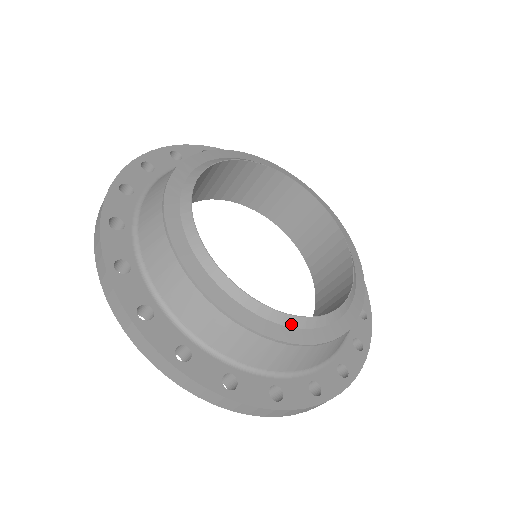
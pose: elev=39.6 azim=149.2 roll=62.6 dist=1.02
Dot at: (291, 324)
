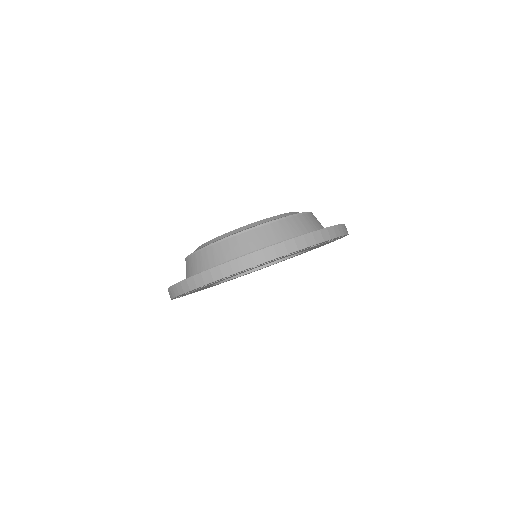
Dot at: (278, 217)
